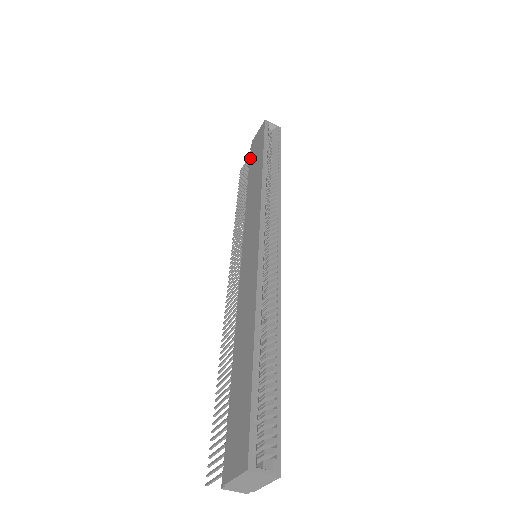
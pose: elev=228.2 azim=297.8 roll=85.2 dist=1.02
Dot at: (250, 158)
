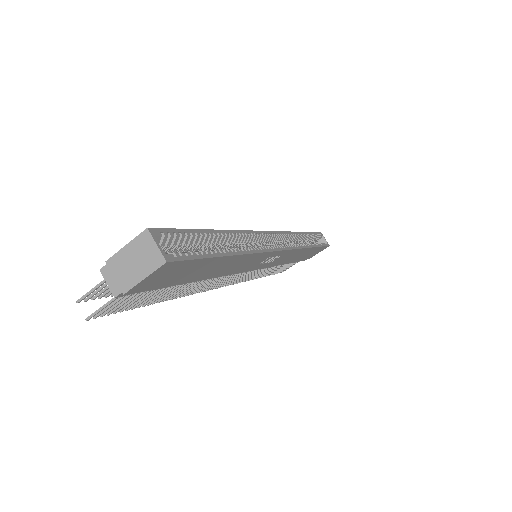
Dot at: occluded
